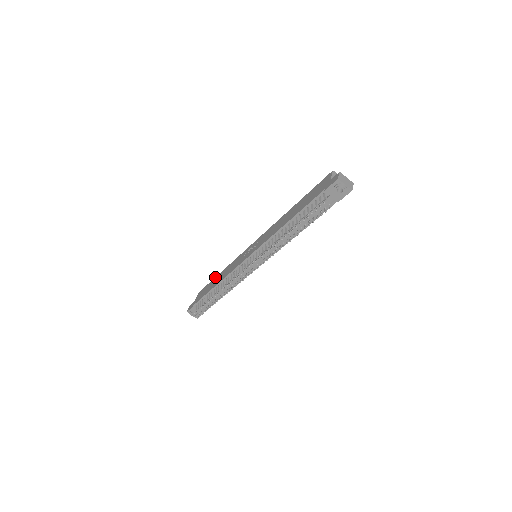
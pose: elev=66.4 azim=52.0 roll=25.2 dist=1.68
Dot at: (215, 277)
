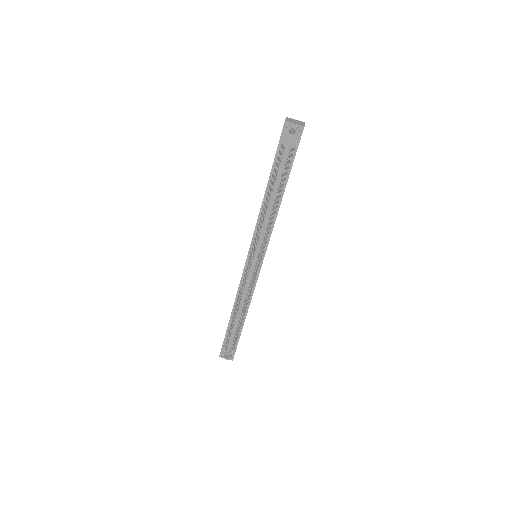
Dot at: occluded
